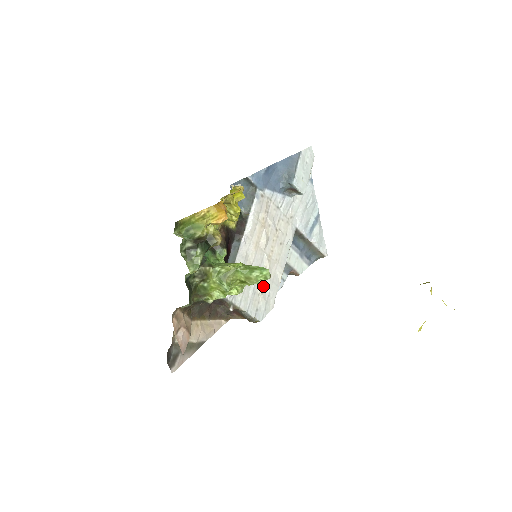
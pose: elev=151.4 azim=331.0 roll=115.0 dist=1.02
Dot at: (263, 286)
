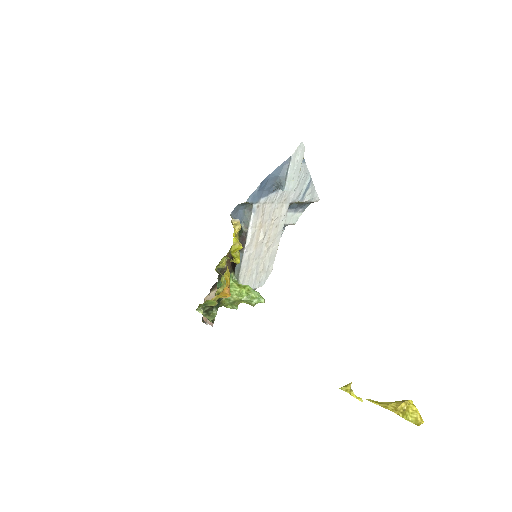
Dot at: (263, 265)
